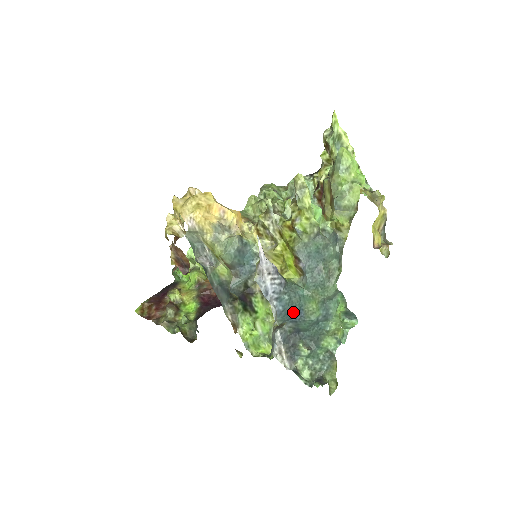
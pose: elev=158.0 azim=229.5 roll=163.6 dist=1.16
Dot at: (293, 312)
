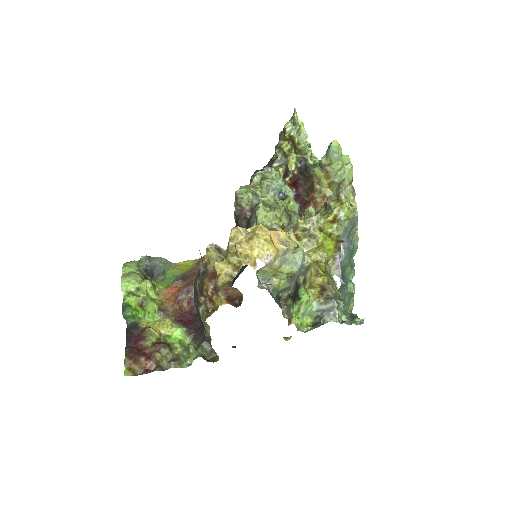
Dot at: occluded
